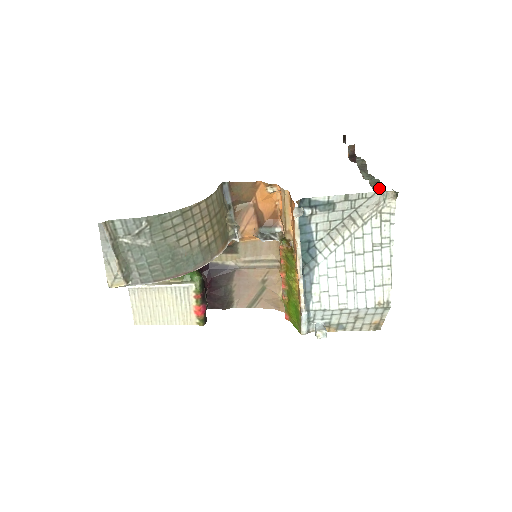
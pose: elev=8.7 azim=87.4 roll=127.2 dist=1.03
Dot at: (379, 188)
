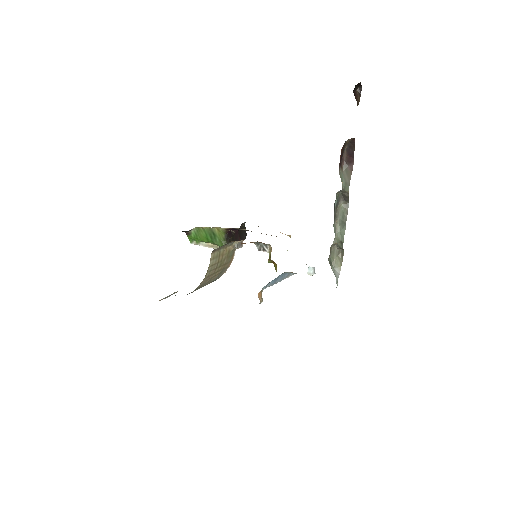
Dot at: (341, 249)
